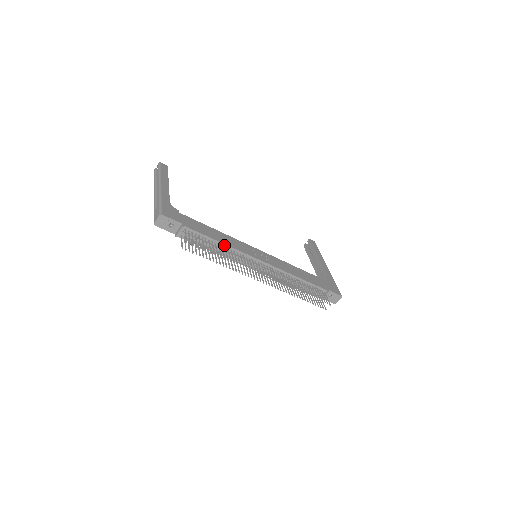
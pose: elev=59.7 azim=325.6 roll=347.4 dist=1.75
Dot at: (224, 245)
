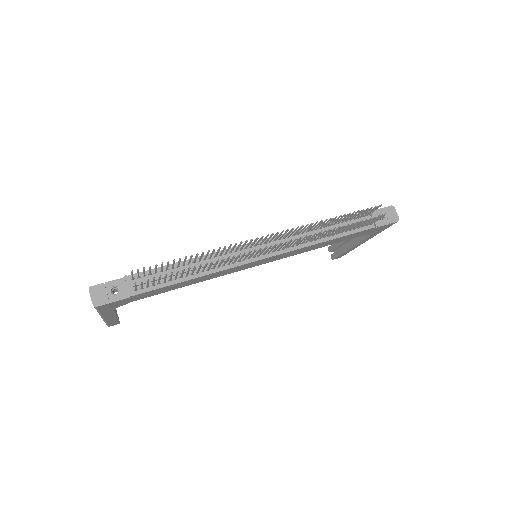
Dot at: (196, 260)
